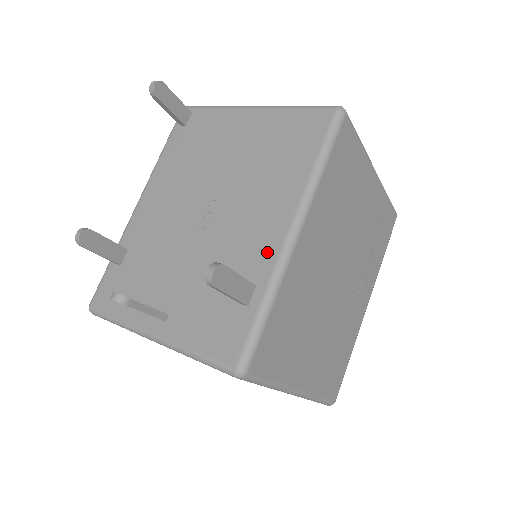
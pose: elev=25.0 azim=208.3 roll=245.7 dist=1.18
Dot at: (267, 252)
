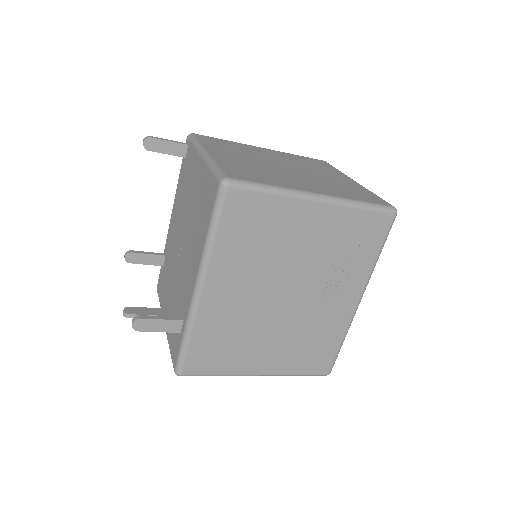
Dot at: (188, 298)
